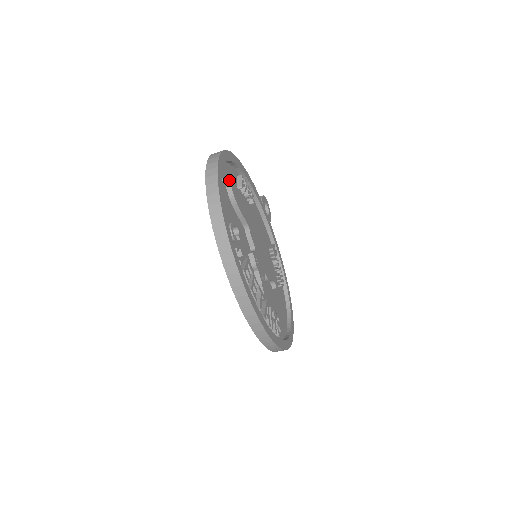
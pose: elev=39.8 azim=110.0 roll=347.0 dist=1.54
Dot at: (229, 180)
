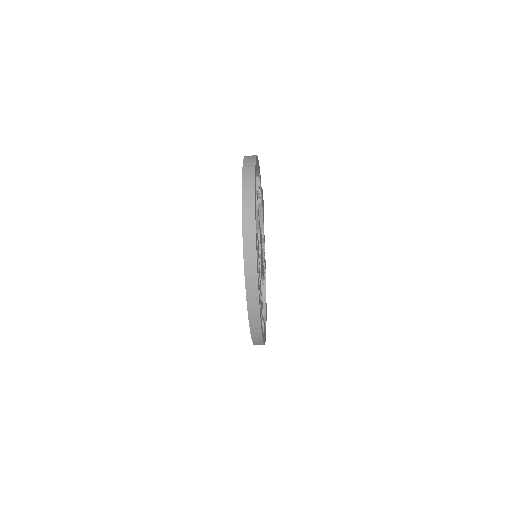
Dot at: occluded
